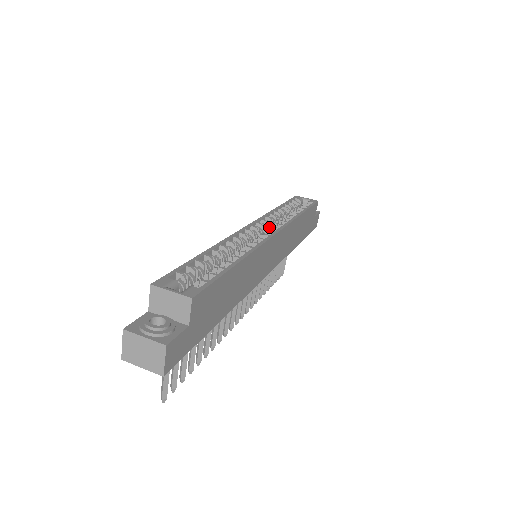
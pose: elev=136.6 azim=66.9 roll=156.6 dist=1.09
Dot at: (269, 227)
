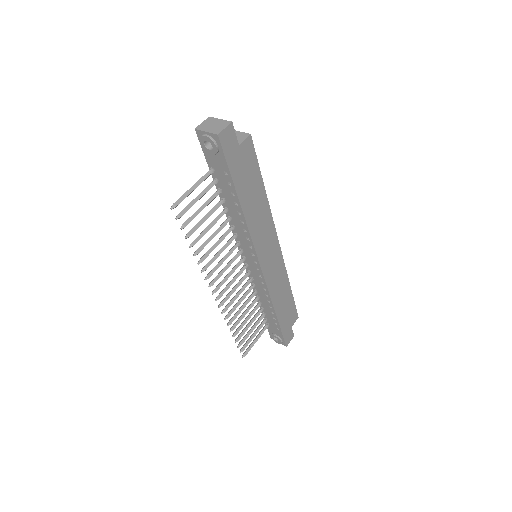
Dot at: occluded
